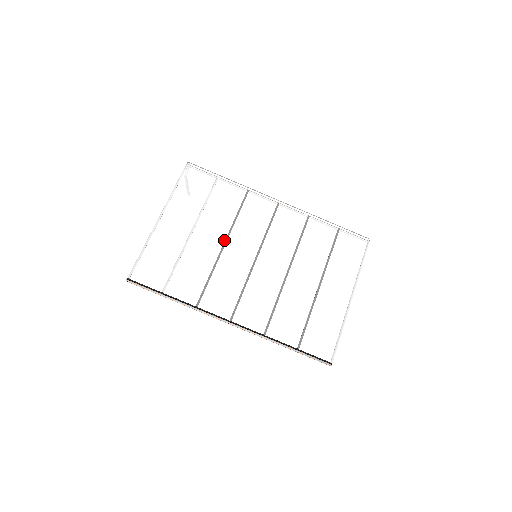
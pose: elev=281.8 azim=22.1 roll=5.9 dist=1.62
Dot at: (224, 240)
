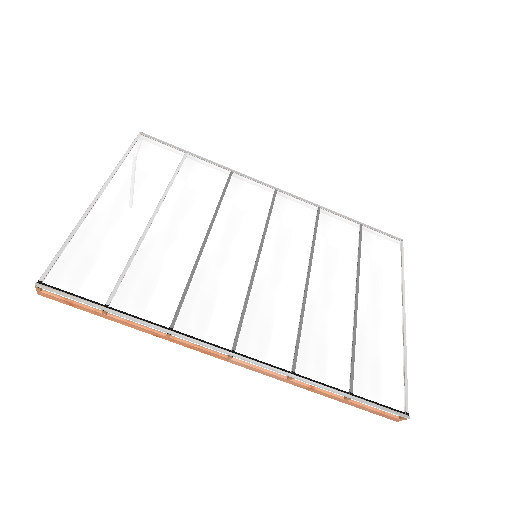
Dot at: (206, 231)
